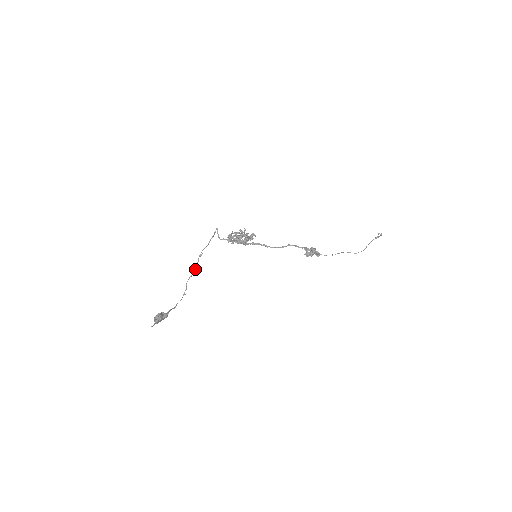
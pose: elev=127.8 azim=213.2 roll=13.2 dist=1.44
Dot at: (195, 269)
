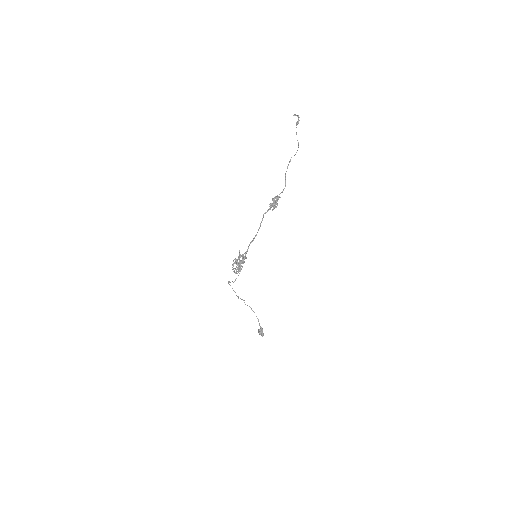
Dot at: (243, 300)
